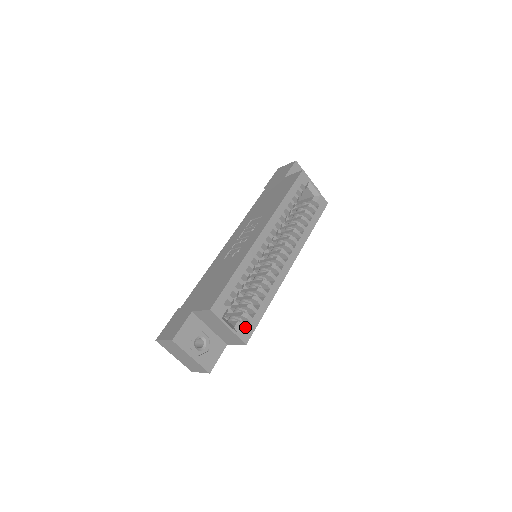
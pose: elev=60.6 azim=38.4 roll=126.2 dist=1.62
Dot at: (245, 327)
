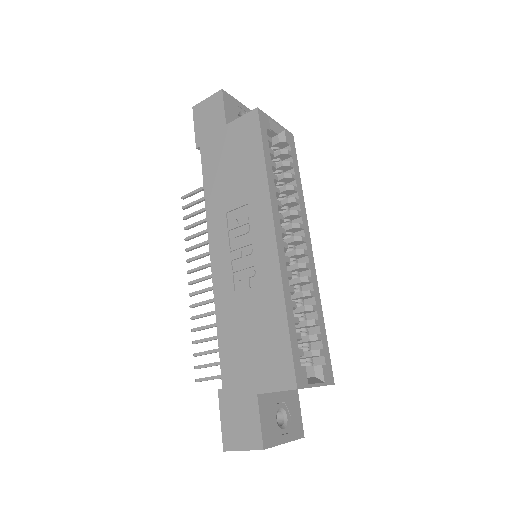
Dot at: (324, 367)
